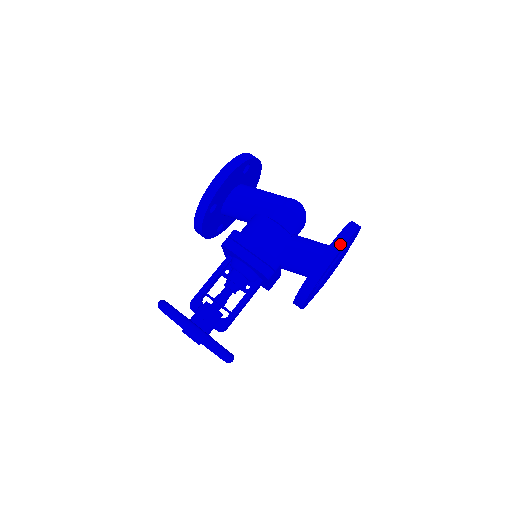
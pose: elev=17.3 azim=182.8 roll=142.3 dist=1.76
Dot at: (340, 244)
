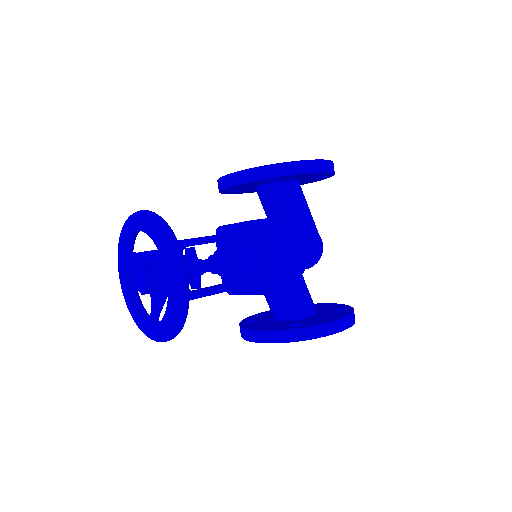
Dot at: (348, 324)
